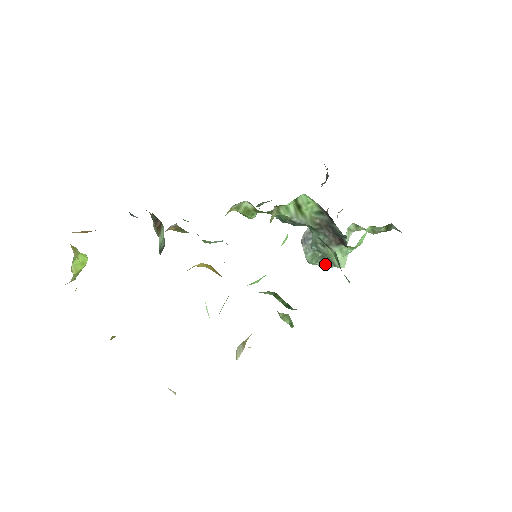
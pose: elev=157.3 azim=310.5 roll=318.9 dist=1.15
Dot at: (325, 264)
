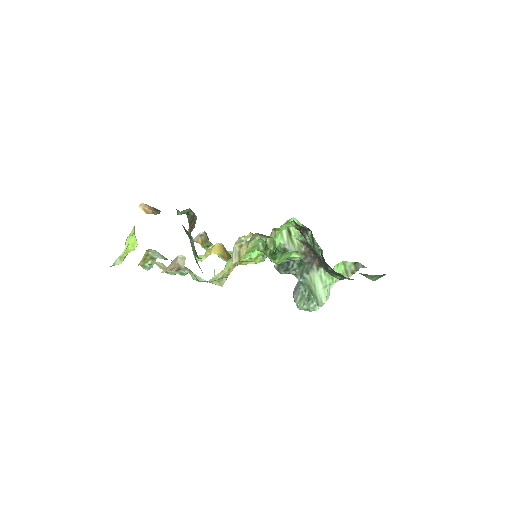
Dot at: (311, 306)
